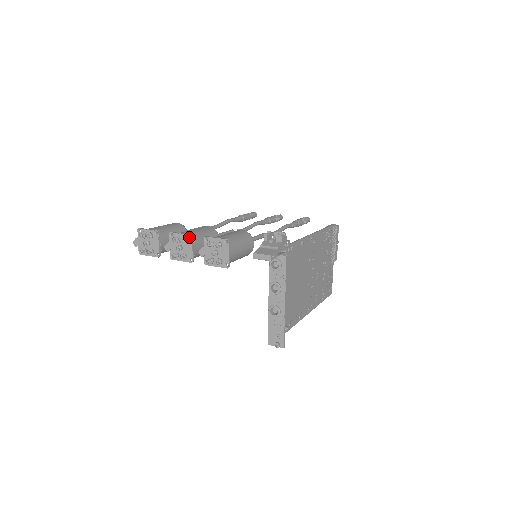
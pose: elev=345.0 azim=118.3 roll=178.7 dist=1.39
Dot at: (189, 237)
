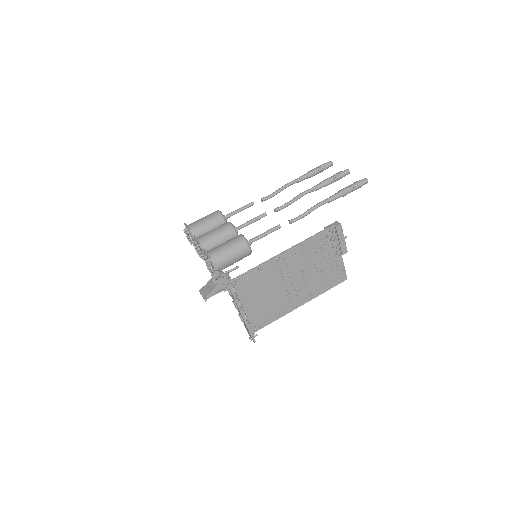
Dot at: (200, 244)
